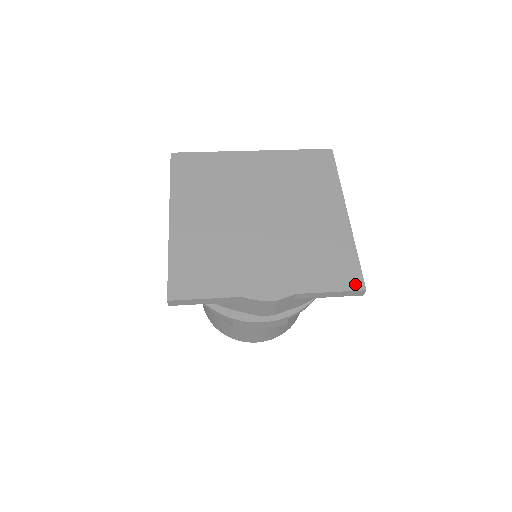
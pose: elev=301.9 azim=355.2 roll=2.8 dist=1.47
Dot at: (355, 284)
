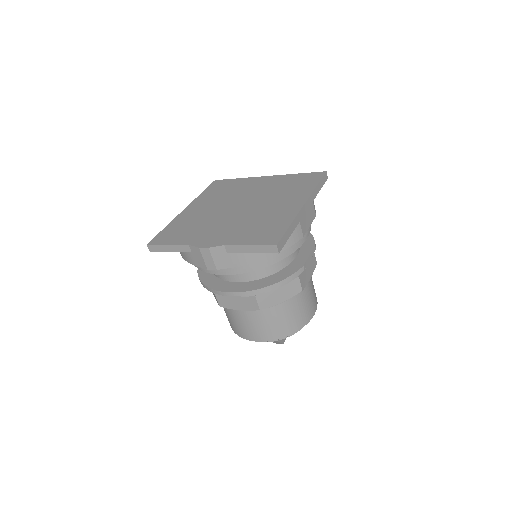
Dot at: (271, 242)
